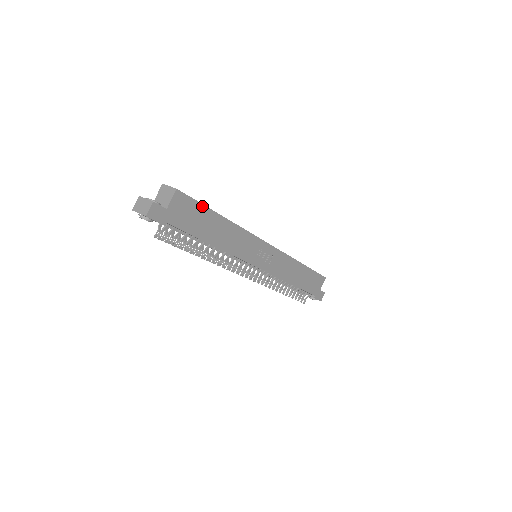
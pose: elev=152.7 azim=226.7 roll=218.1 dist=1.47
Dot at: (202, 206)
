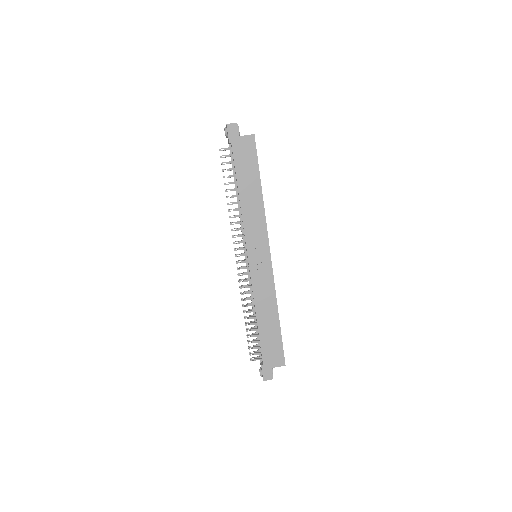
Dot at: (257, 163)
